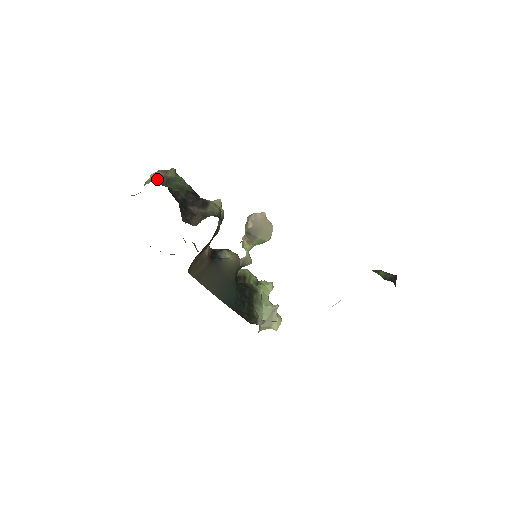
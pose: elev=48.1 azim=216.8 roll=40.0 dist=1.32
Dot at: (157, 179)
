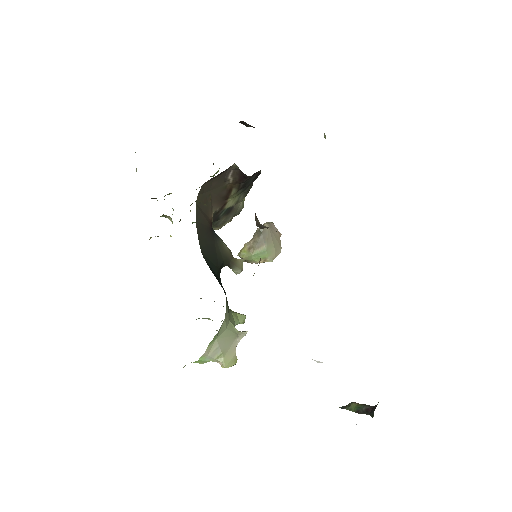
Dot at: occluded
